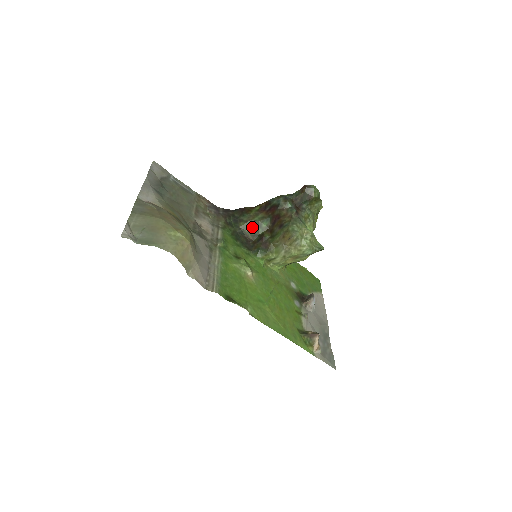
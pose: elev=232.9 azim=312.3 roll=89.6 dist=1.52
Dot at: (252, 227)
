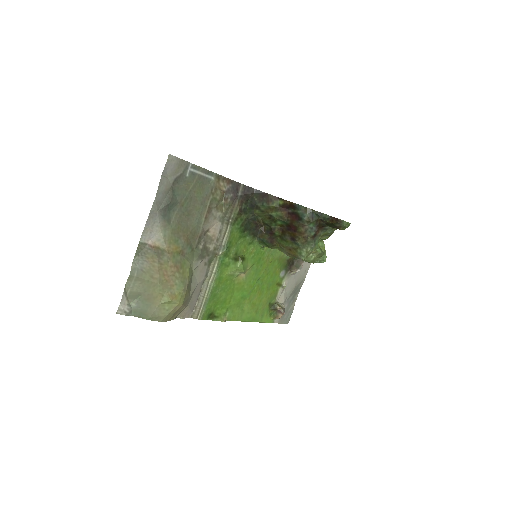
Dot at: (267, 218)
